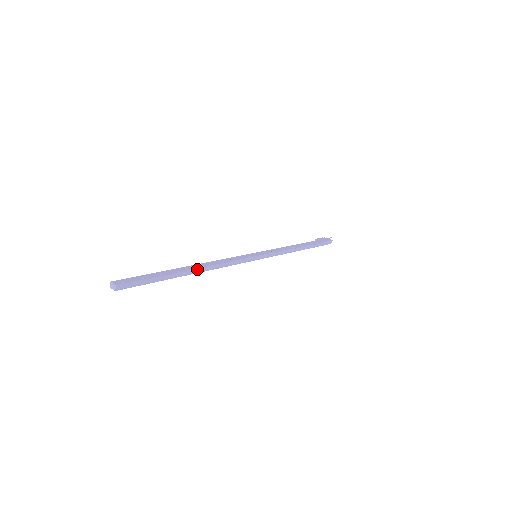
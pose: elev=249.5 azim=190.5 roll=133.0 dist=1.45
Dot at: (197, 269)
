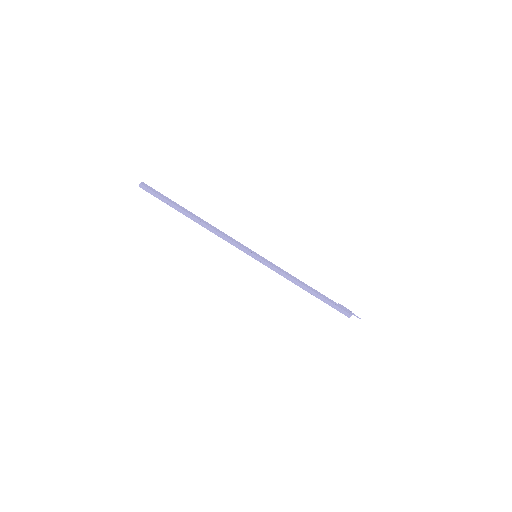
Dot at: (197, 219)
